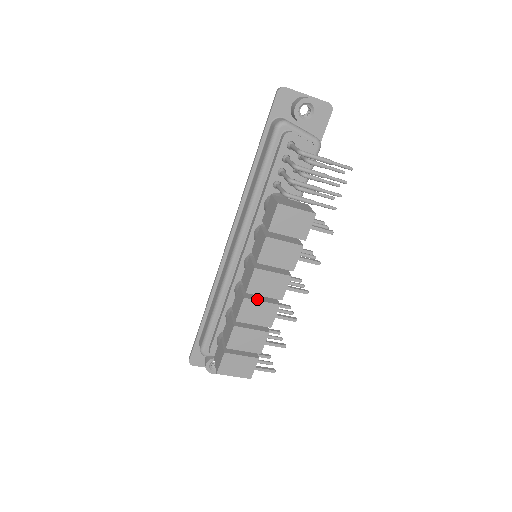
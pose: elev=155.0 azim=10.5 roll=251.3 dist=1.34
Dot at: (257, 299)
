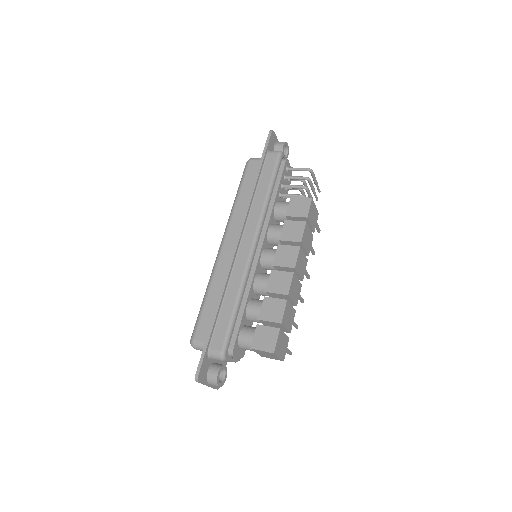
Dot at: (295, 277)
